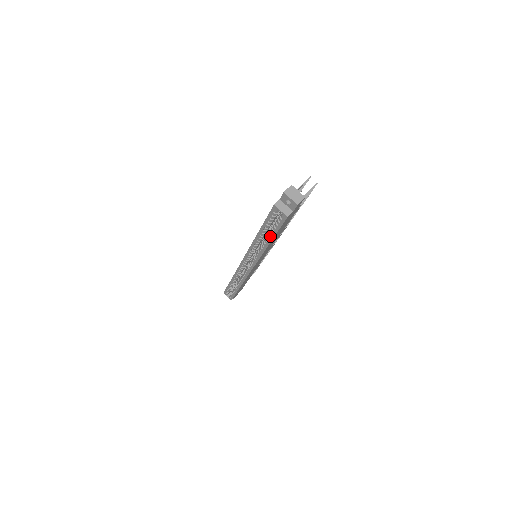
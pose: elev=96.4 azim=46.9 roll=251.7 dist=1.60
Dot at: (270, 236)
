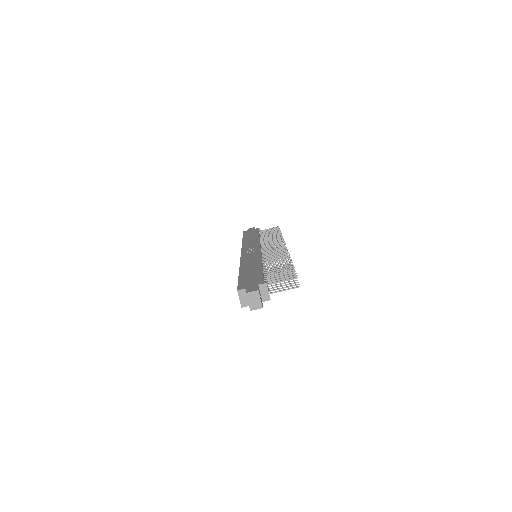
Dot at: occluded
